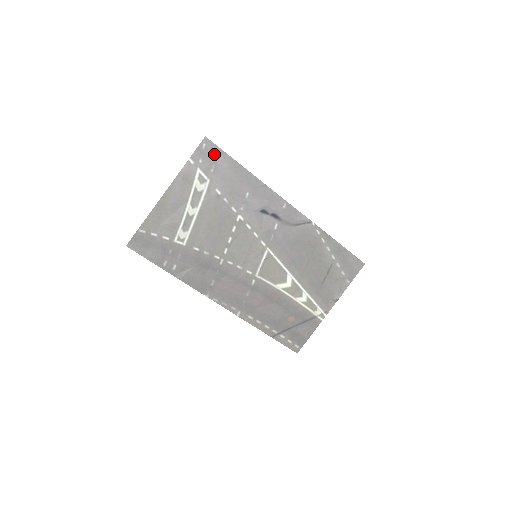
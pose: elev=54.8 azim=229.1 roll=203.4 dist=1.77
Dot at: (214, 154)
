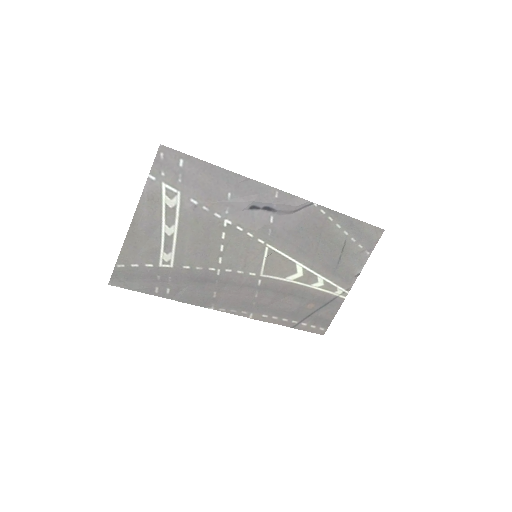
Dot at: (177, 161)
